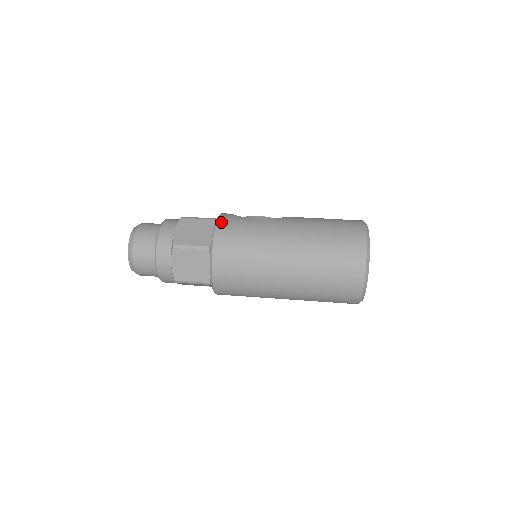
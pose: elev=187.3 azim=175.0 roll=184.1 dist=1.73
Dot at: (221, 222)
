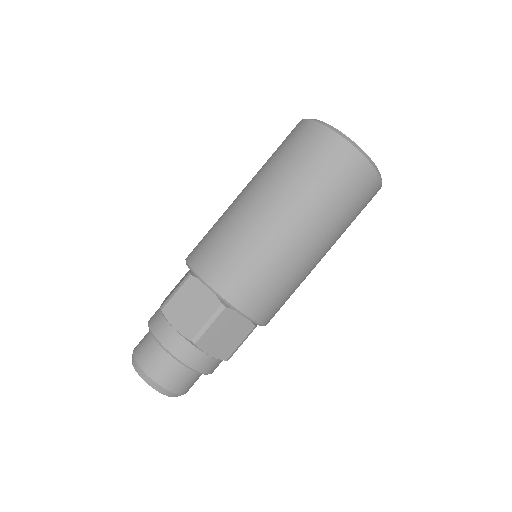
Dot at: occluded
